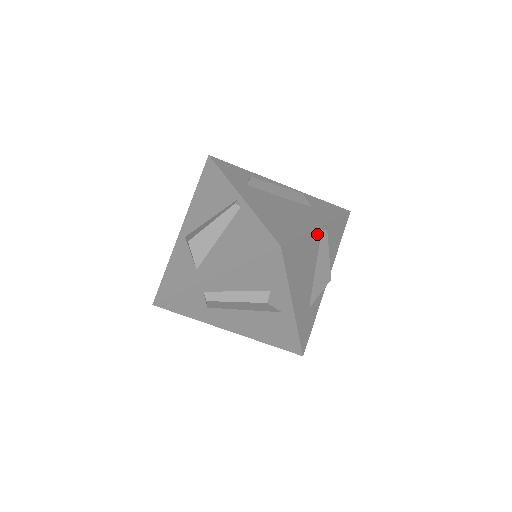
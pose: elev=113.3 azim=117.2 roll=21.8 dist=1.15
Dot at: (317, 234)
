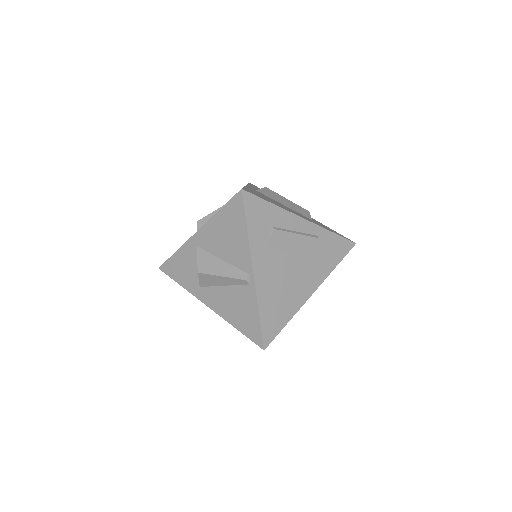
Dot at: (306, 299)
